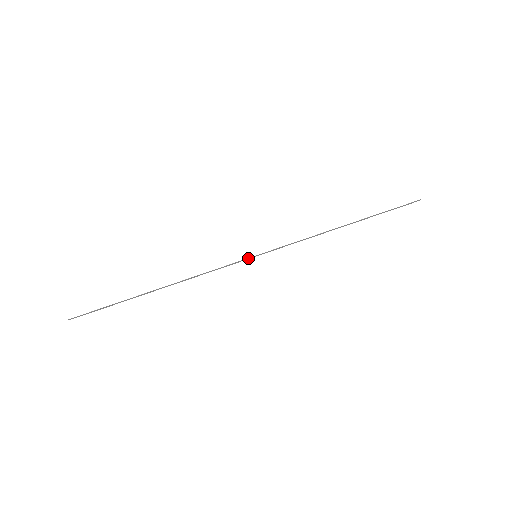
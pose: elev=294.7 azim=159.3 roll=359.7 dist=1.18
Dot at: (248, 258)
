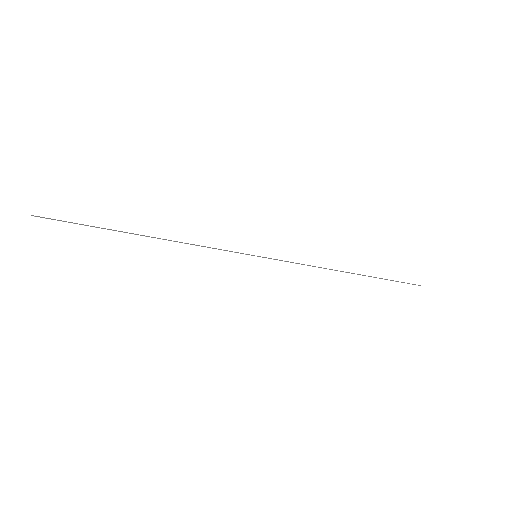
Dot at: (248, 254)
